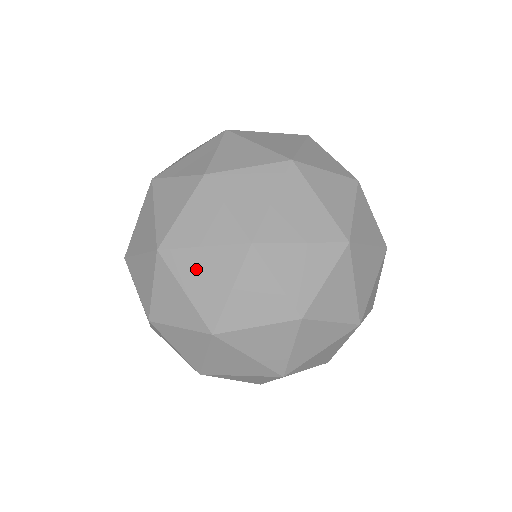
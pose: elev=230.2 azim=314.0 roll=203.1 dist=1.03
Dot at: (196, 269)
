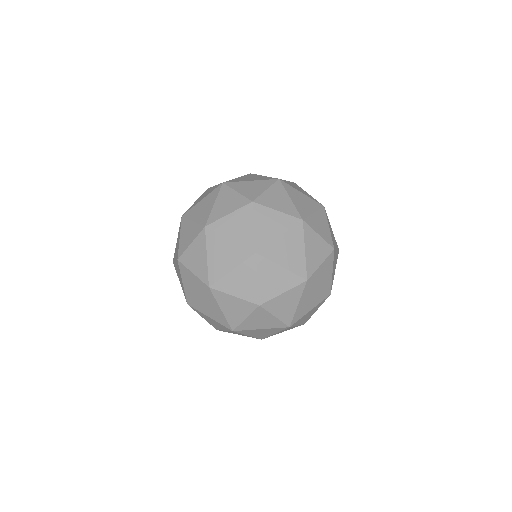
Dot at: (204, 306)
